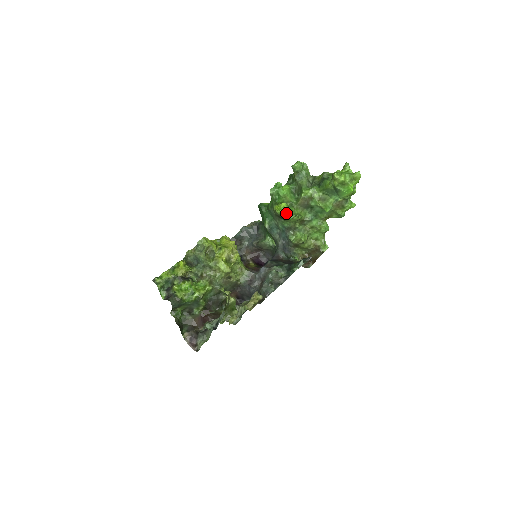
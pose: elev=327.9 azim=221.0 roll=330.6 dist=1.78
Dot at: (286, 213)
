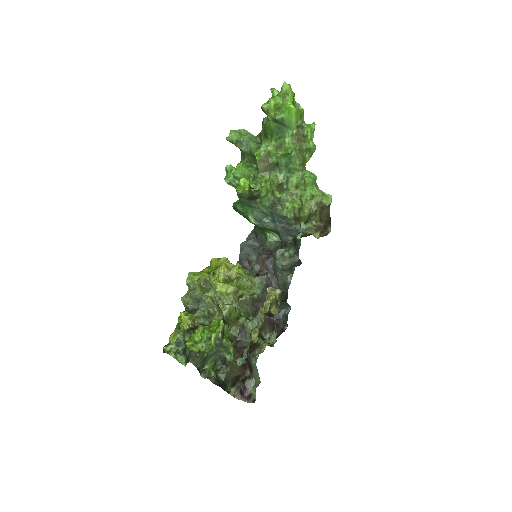
Dot at: (250, 187)
